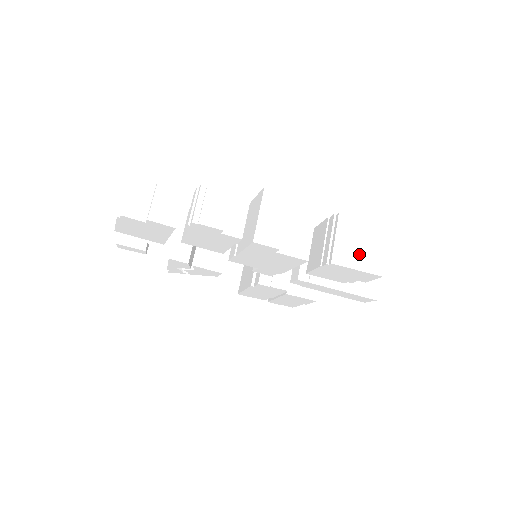
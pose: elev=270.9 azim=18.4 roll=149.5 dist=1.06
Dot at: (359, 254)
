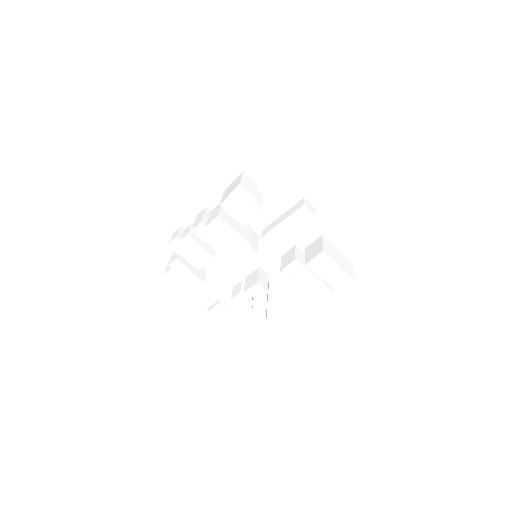
Dot at: (231, 190)
